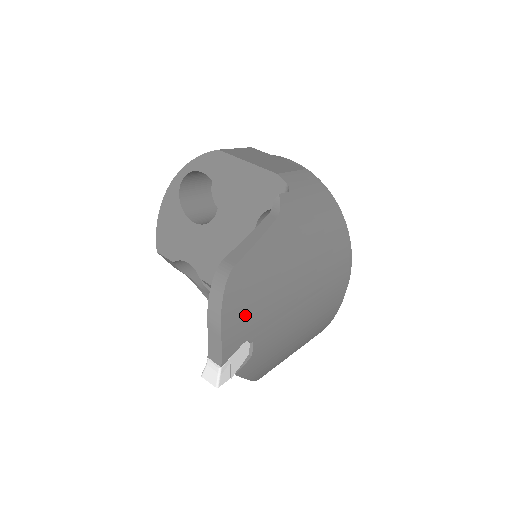
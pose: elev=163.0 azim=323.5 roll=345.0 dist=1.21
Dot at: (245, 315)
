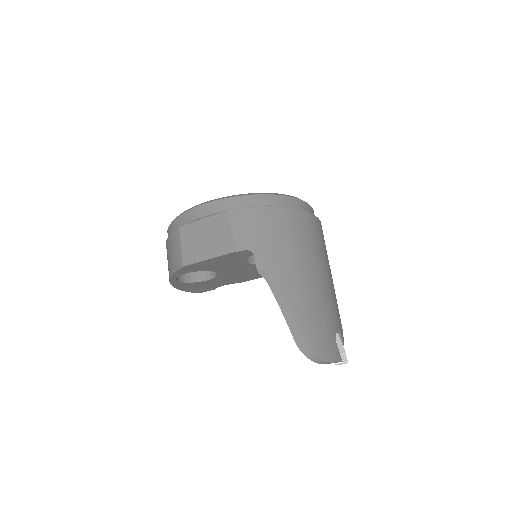
Dot at: (327, 340)
